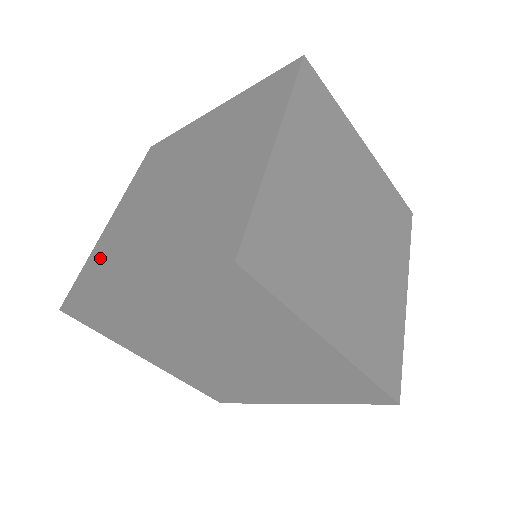
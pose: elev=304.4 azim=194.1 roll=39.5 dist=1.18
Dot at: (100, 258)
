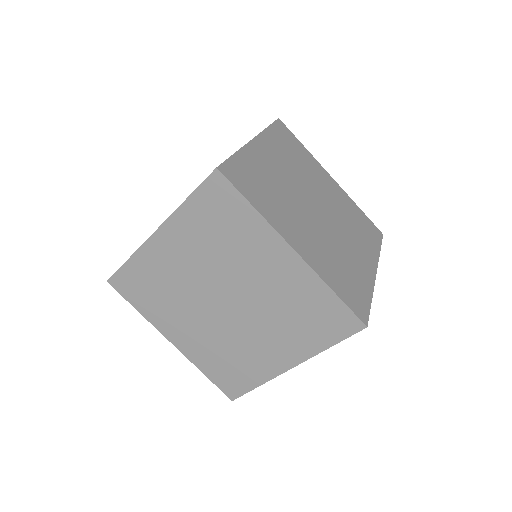
Dot at: (218, 366)
